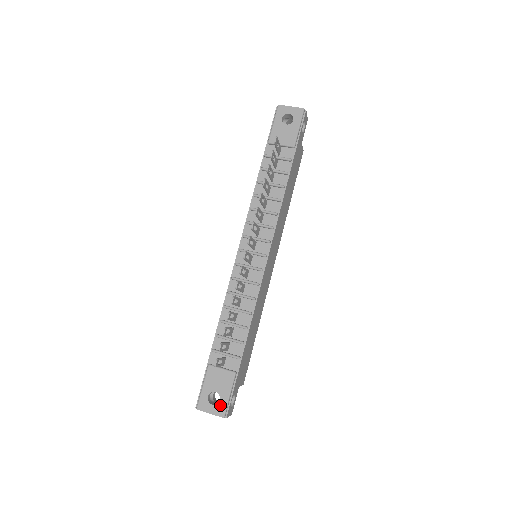
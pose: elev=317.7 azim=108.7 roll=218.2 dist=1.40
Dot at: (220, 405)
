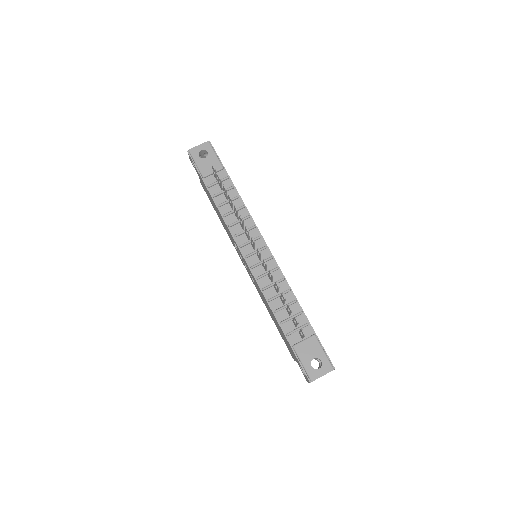
Dot at: (324, 364)
